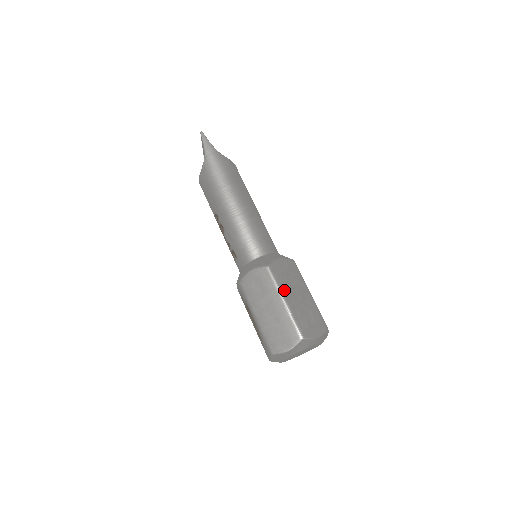
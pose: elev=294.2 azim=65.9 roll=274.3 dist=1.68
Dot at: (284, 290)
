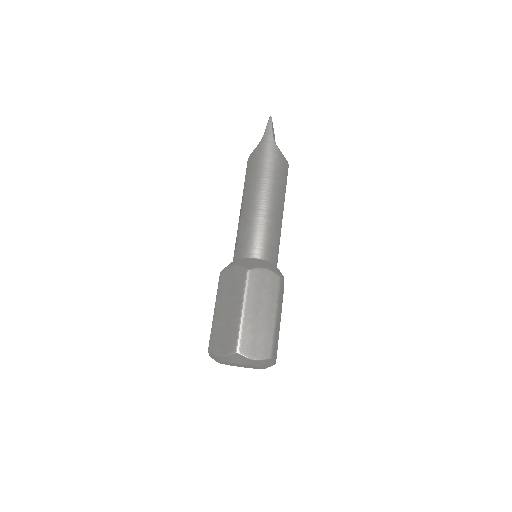
Dot at: (249, 299)
